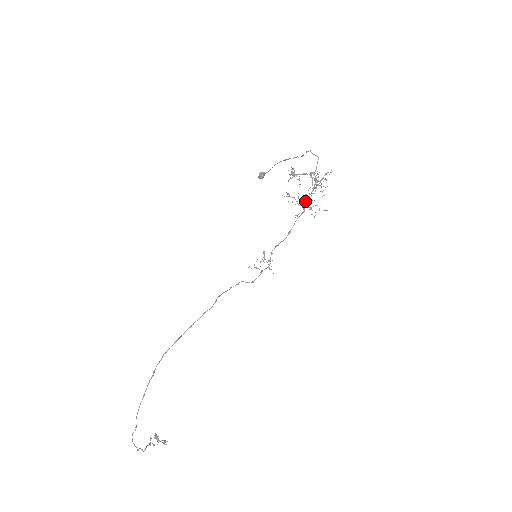
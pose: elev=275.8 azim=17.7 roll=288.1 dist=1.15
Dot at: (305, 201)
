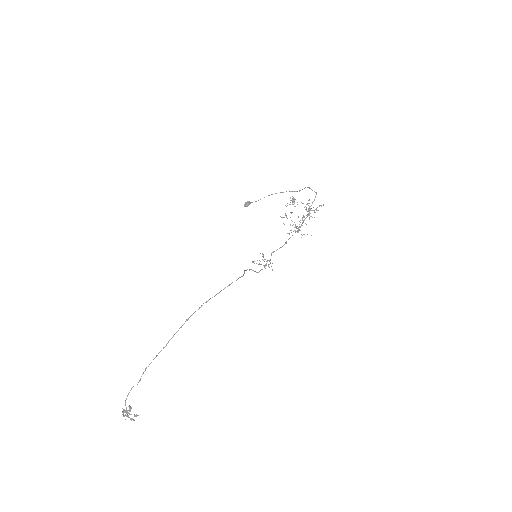
Dot at: occluded
